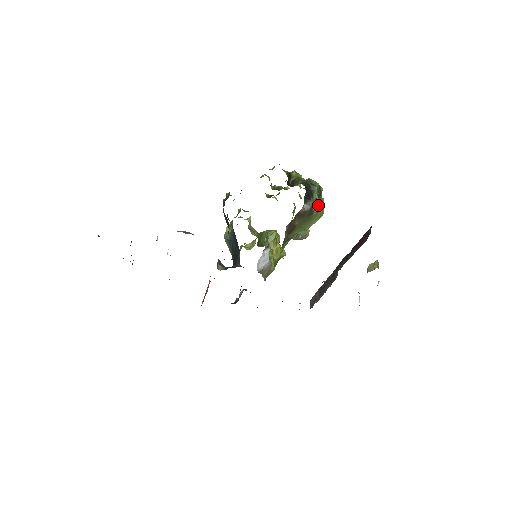
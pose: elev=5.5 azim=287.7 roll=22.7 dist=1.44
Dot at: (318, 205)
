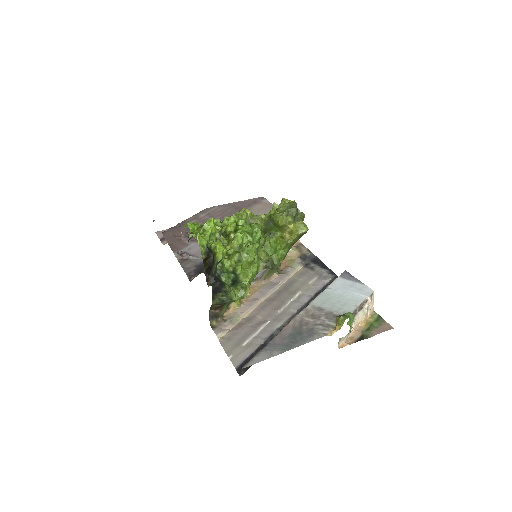
Dot at: (227, 301)
